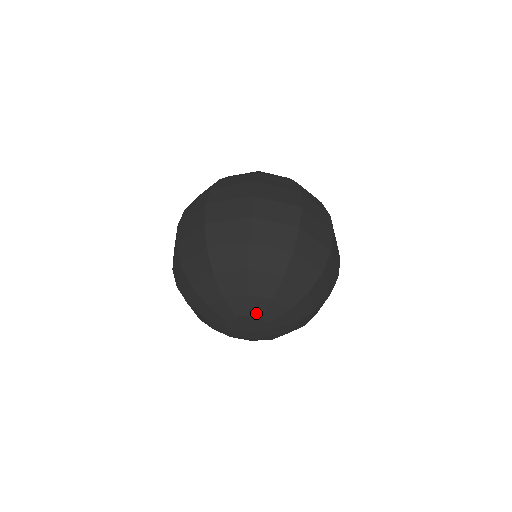
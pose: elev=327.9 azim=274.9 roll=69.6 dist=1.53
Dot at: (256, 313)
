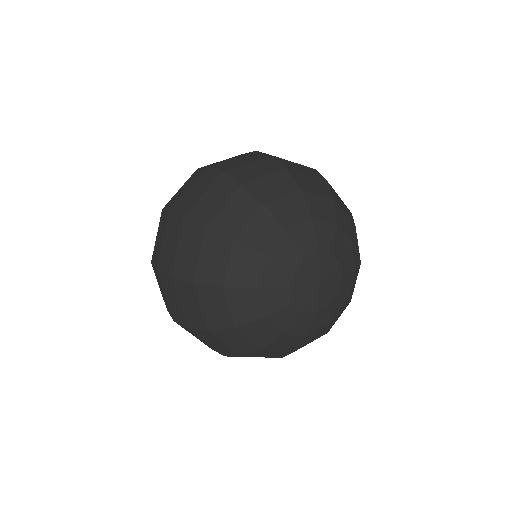
Dot at: (326, 246)
